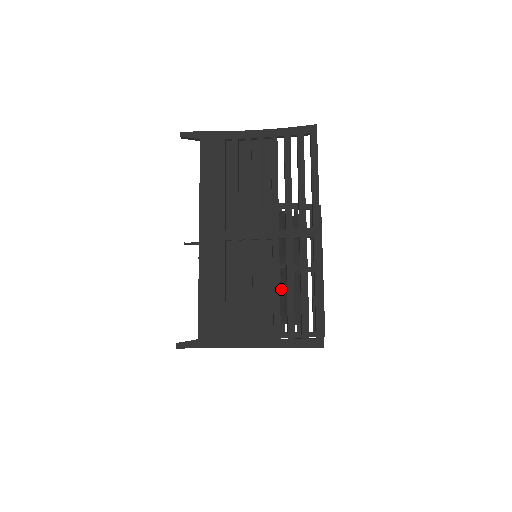
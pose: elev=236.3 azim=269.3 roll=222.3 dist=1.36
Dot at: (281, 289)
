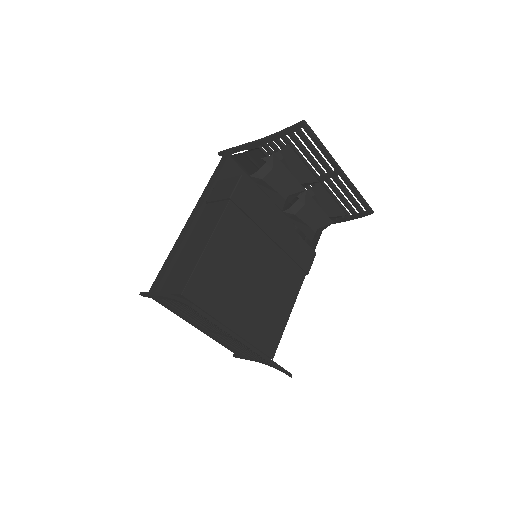
Dot at: (306, 219)
